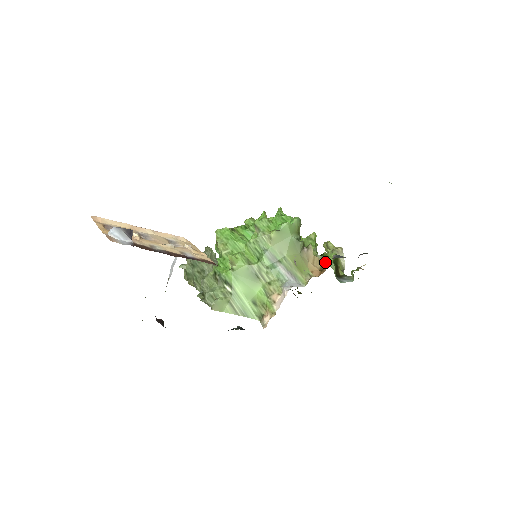
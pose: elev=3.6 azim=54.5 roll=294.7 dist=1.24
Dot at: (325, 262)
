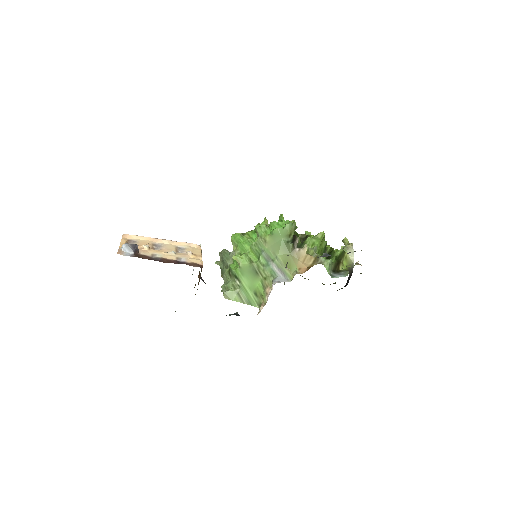
Dot at: (318, 260)
